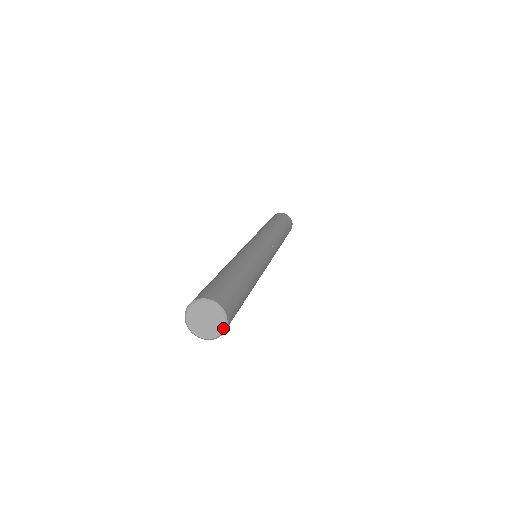
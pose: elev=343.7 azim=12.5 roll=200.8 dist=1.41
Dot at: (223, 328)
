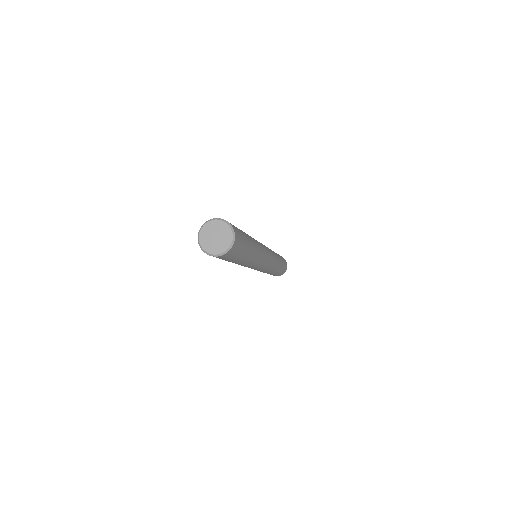
Dot at: (225, 251)
